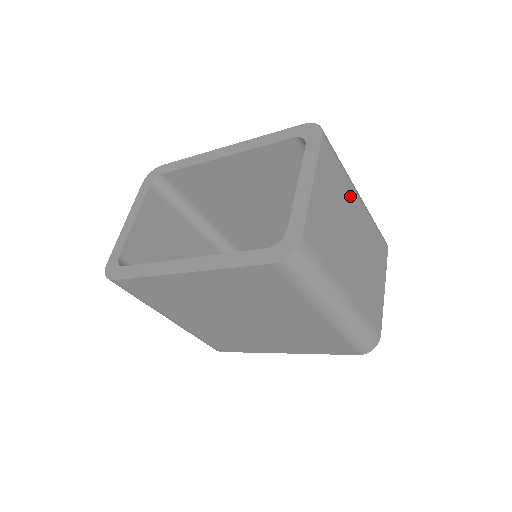
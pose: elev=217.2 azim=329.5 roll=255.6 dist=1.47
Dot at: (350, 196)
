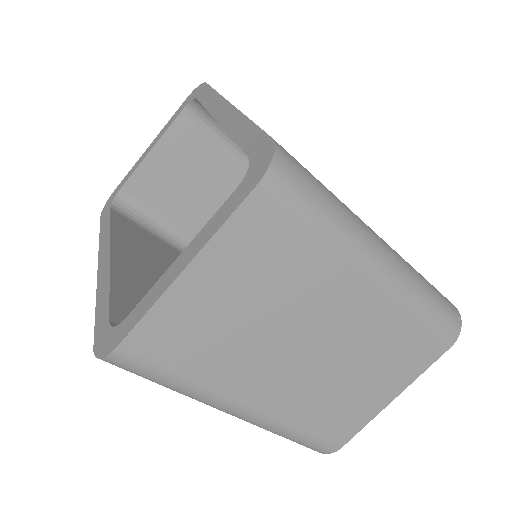
Dot at: (331, 279)
